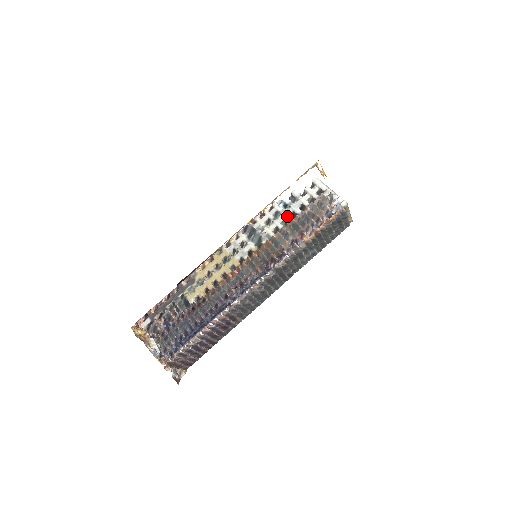
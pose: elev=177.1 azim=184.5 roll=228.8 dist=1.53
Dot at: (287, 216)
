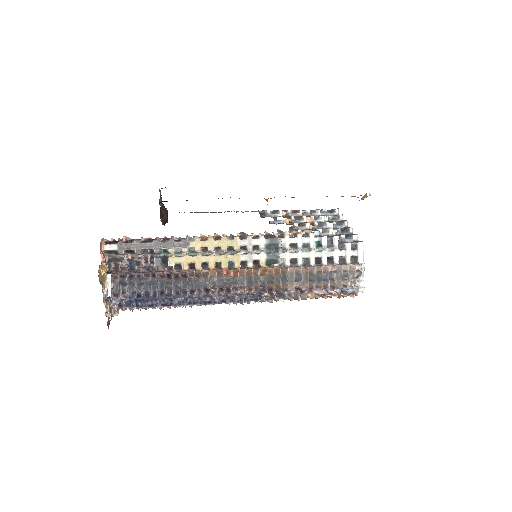
Dot at: (313, 257)
